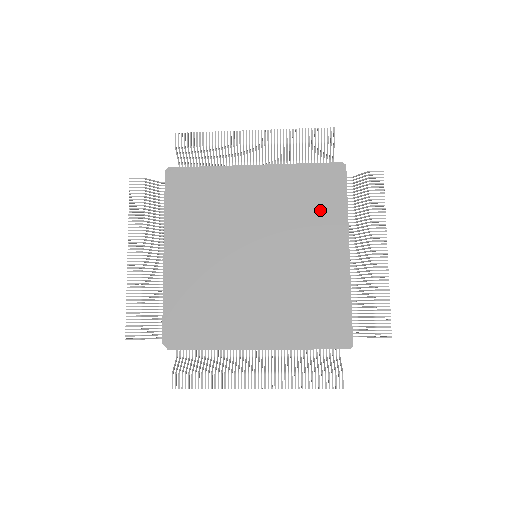
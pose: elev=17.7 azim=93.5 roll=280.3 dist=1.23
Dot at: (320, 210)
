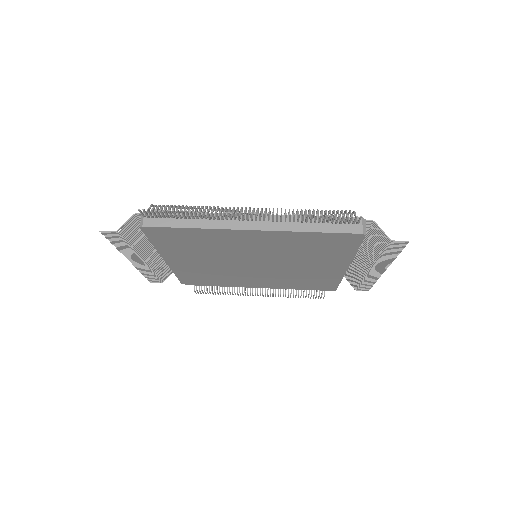
Dot at: (325, 253)
